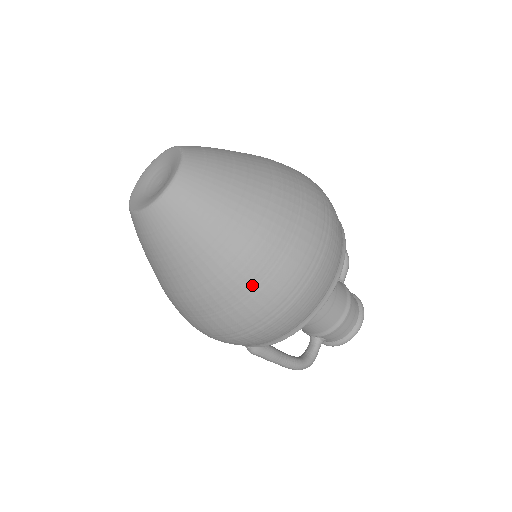
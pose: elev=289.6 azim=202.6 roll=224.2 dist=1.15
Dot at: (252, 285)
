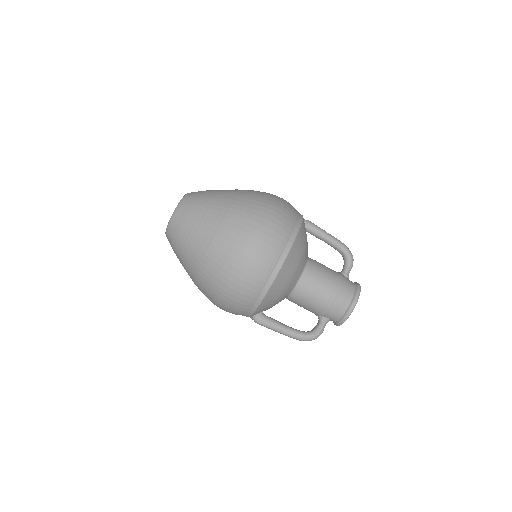
Dot at: (216, 264)
